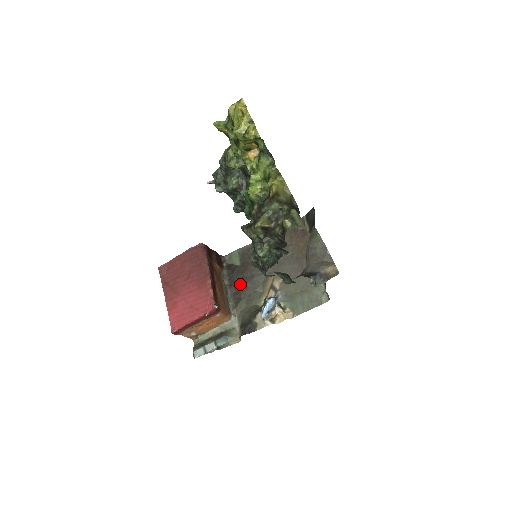
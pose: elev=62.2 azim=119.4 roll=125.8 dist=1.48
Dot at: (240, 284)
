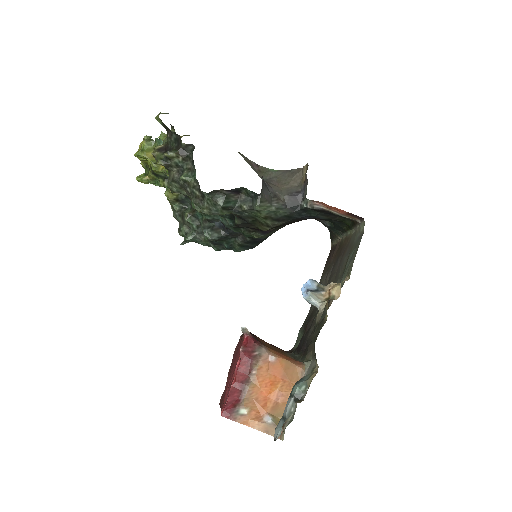
Dot at: (305, 339)
